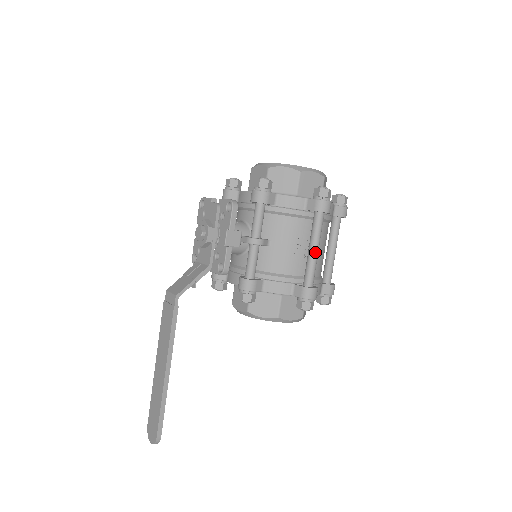
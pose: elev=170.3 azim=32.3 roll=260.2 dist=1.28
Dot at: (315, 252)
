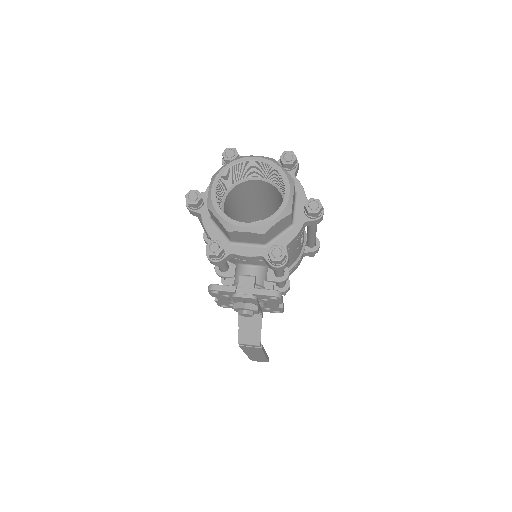
Dot at: occluded
